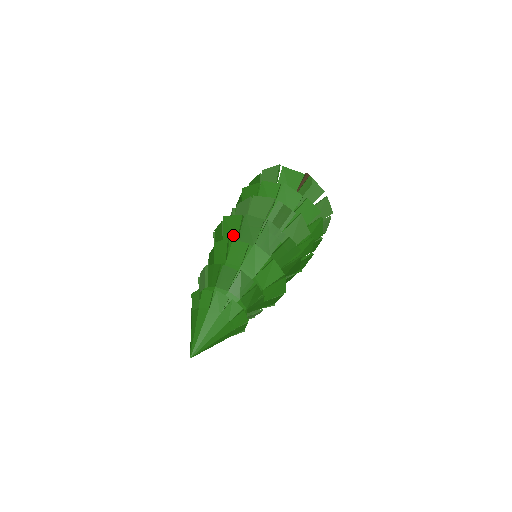
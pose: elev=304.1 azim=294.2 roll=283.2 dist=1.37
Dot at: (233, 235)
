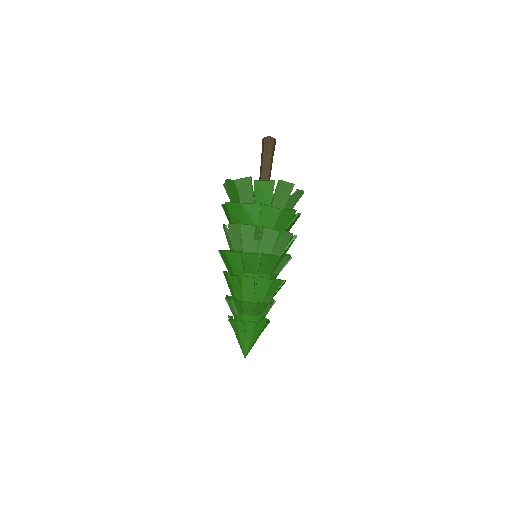
Dot at: (239, 268)
